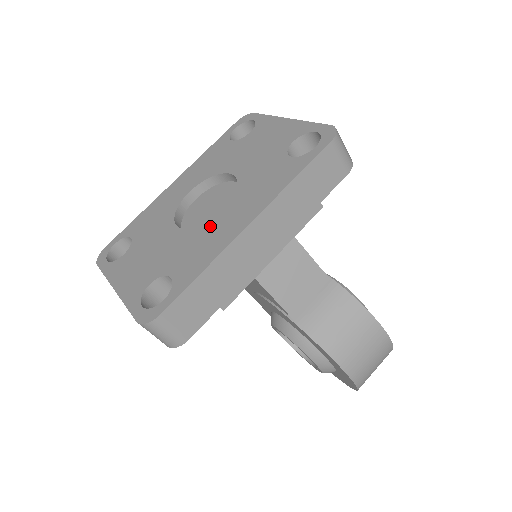
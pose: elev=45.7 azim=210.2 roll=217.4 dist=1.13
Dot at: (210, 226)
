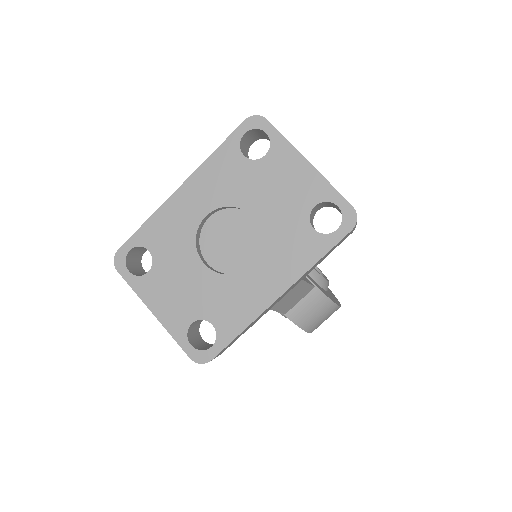
Dot at: (241, 281)
